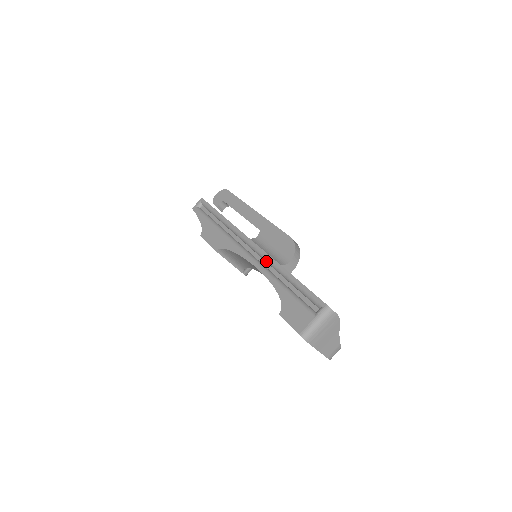
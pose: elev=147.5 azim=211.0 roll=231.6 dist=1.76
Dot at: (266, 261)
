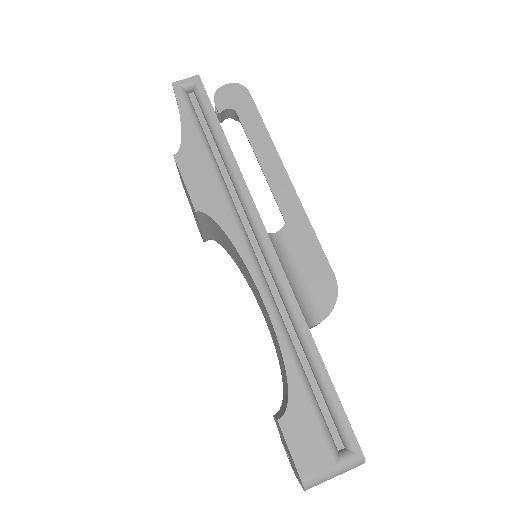
Dot at: (283, 297)
